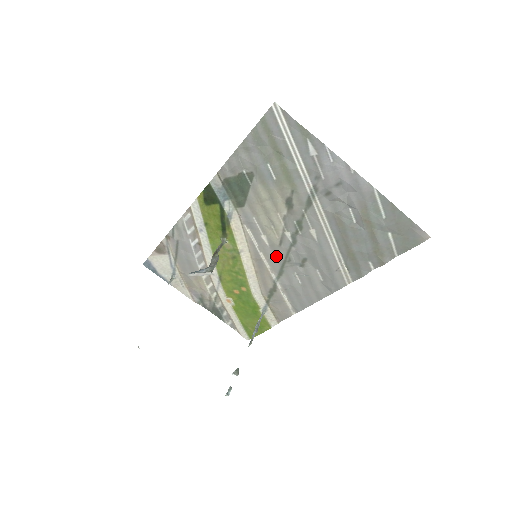
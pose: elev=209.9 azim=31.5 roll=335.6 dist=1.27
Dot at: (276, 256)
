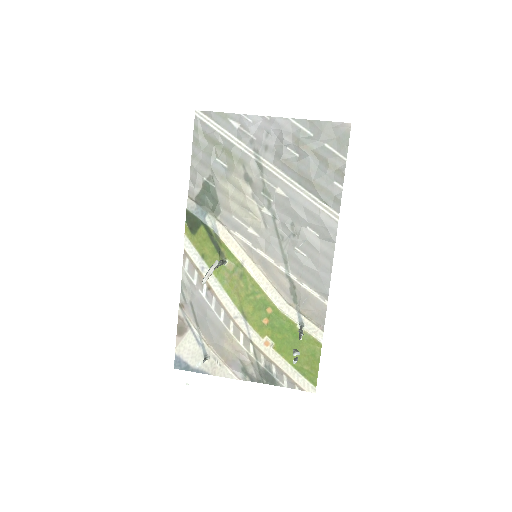
Dot at: (270, 242)
